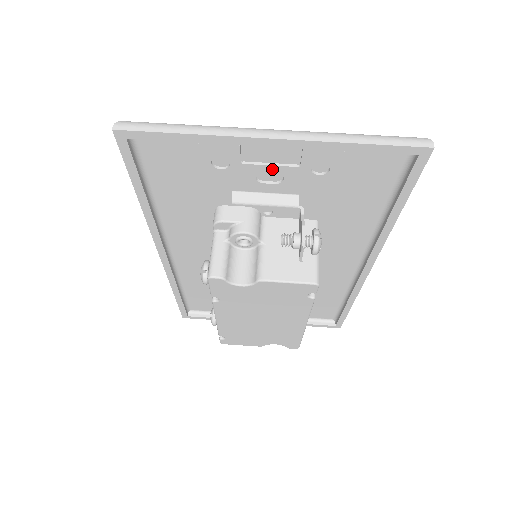
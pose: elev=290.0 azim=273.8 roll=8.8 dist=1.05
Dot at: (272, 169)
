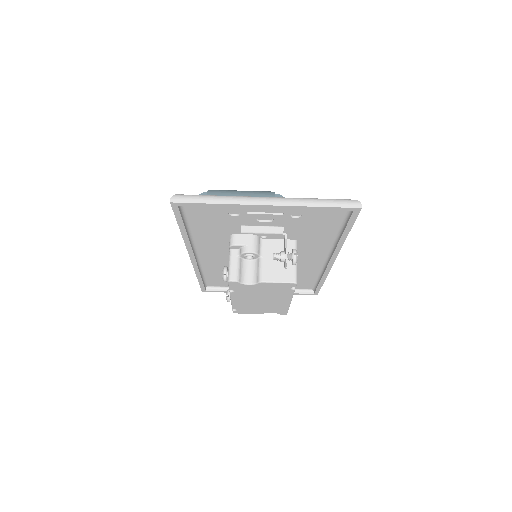
Dot at: (266, 216)
